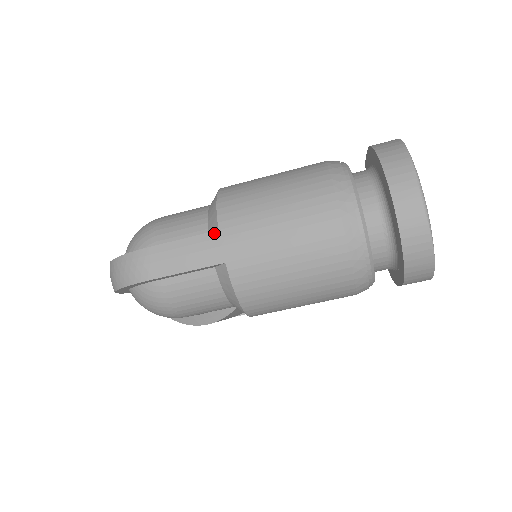
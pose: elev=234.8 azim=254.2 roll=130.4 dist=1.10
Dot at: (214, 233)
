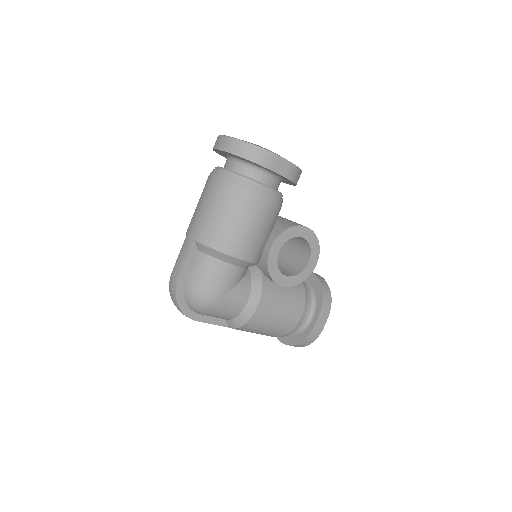
Dot at: (186, 238)
